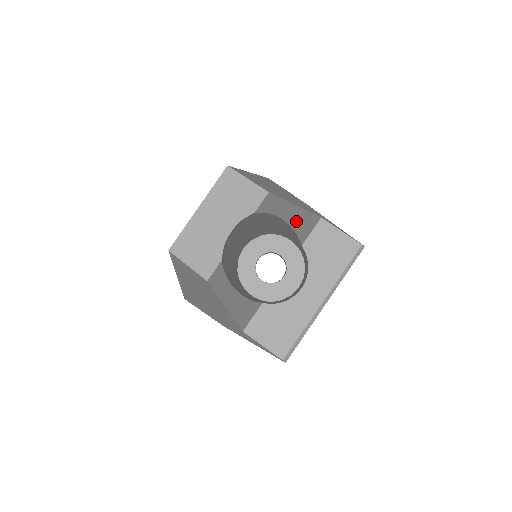
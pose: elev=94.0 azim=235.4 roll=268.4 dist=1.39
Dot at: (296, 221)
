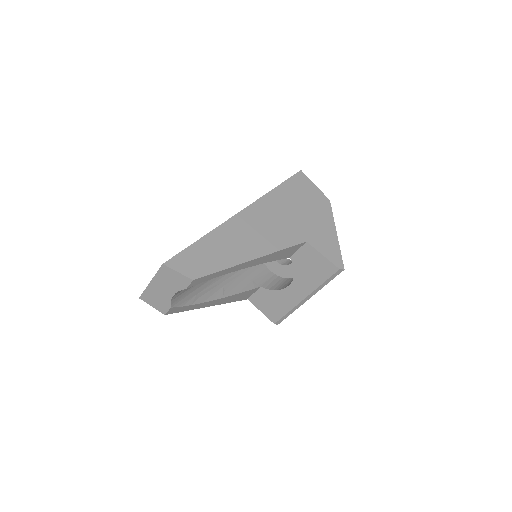
Dot at: (259, 261)
